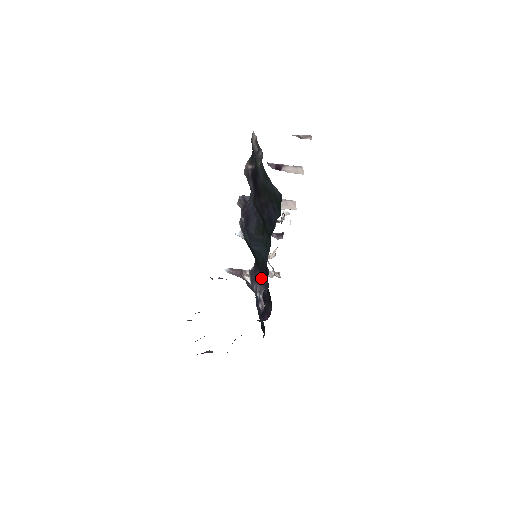
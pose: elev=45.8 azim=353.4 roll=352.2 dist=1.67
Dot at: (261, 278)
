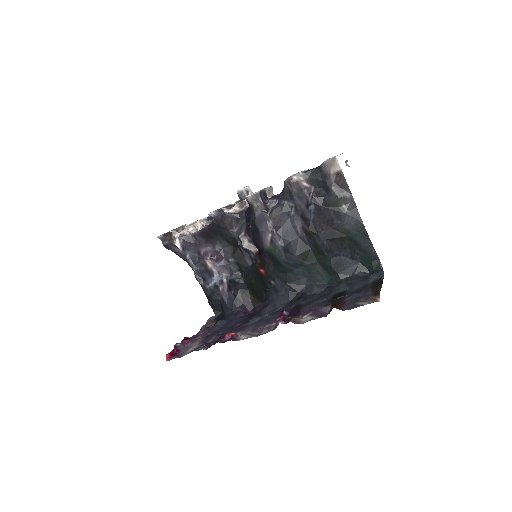
Dot at: (218, 257)
